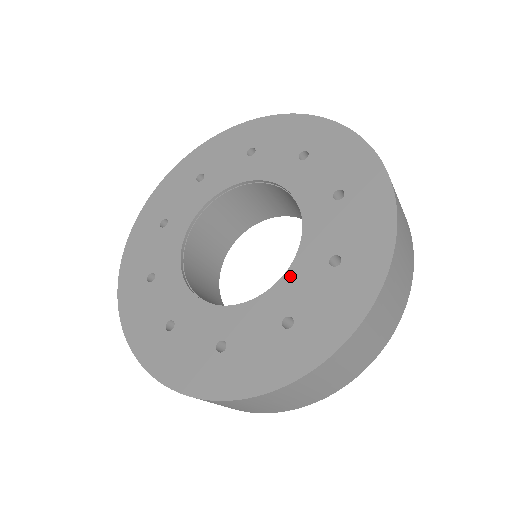
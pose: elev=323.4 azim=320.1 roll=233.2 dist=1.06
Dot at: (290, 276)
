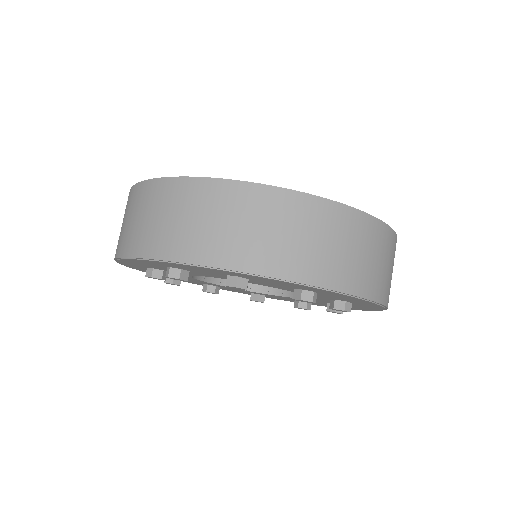
Dot at: occluded
